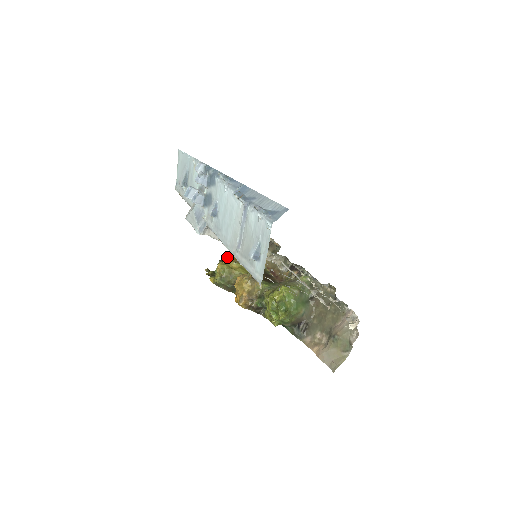
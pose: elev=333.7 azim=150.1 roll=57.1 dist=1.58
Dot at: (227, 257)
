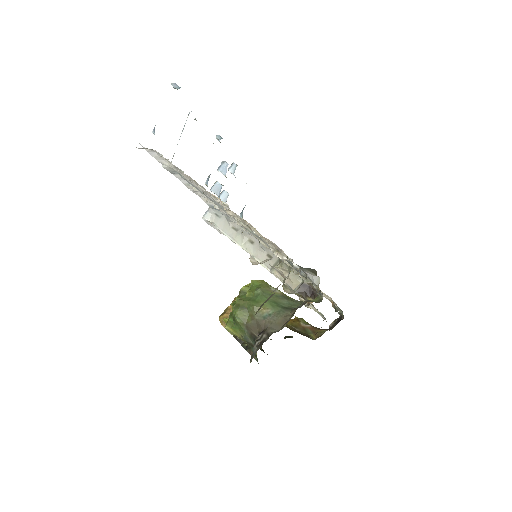
Dot at: occluded
